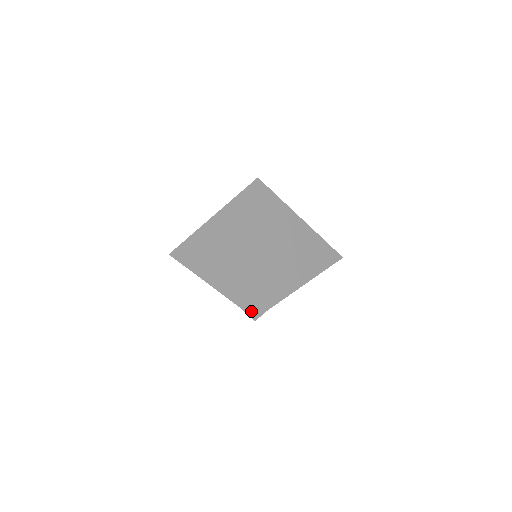
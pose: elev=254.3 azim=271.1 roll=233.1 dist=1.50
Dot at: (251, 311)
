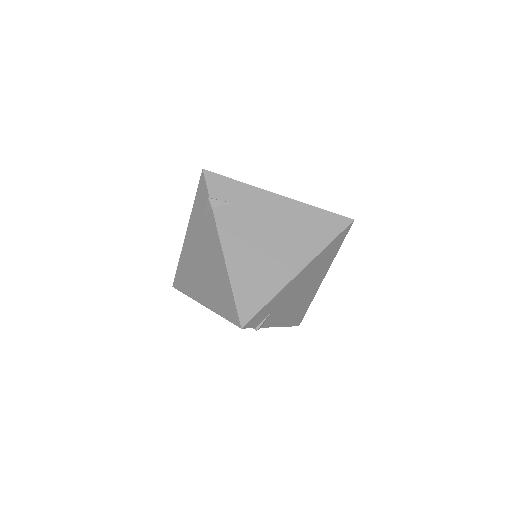
Dot at: (236, 321)
